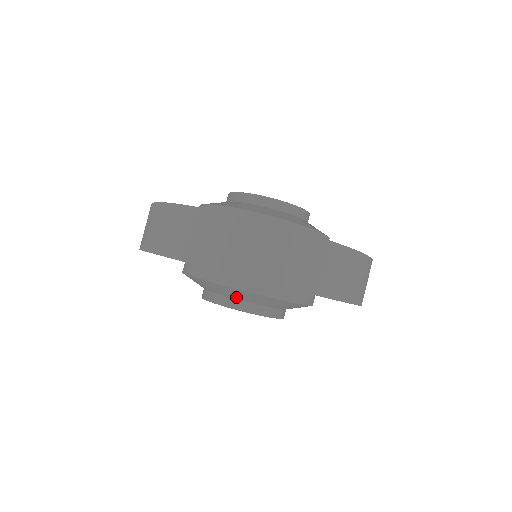
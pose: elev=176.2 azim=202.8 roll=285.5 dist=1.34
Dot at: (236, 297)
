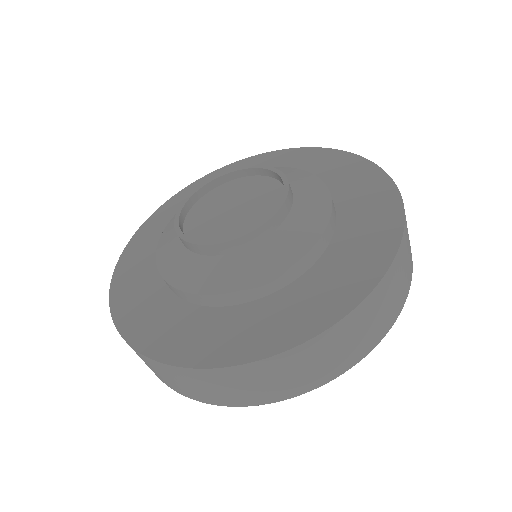
Dot at: occluded
